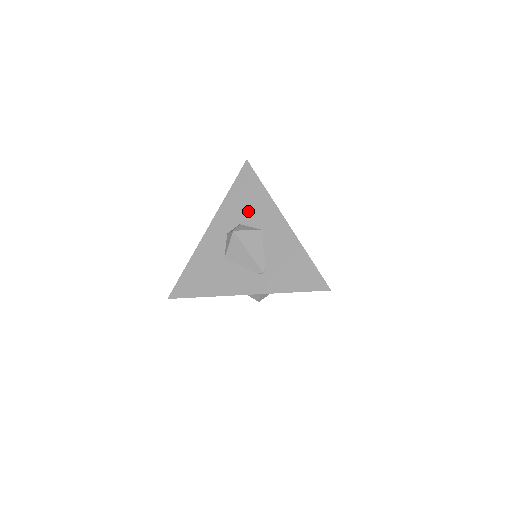
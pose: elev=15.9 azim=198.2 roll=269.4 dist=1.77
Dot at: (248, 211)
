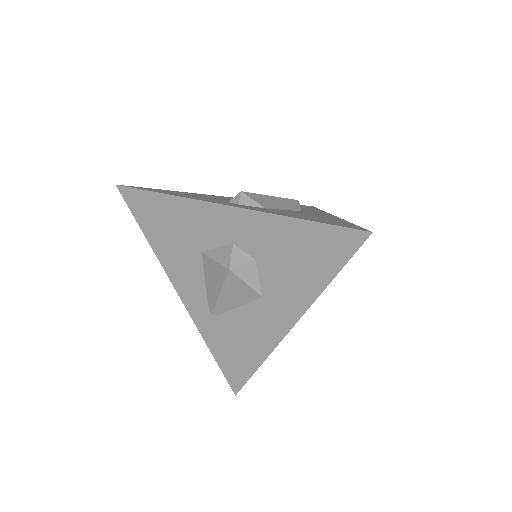
Dot at: (279, 267)
